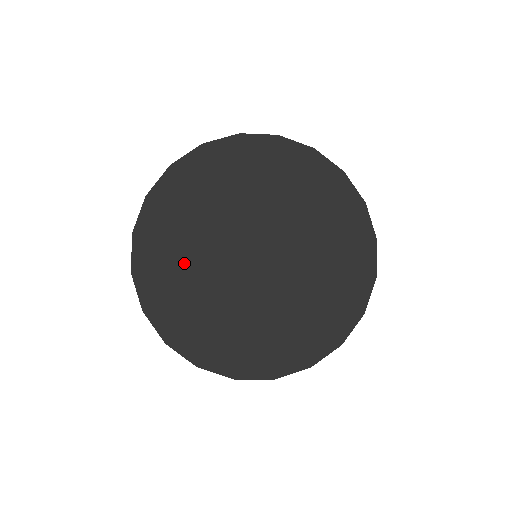
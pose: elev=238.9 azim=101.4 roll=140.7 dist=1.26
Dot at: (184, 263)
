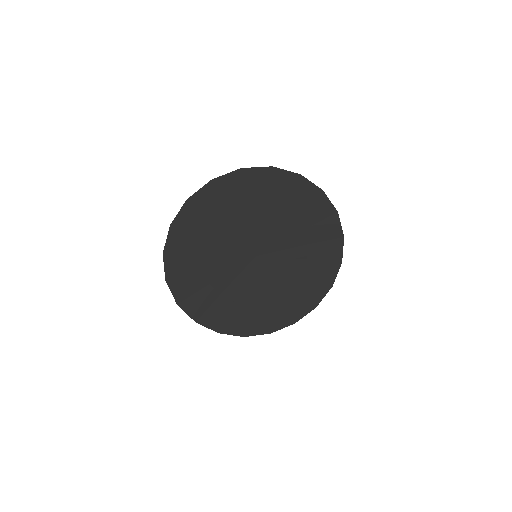
Dot at: (232, 301)
